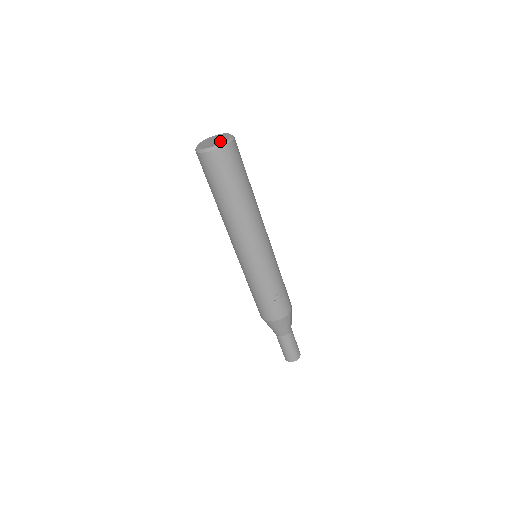
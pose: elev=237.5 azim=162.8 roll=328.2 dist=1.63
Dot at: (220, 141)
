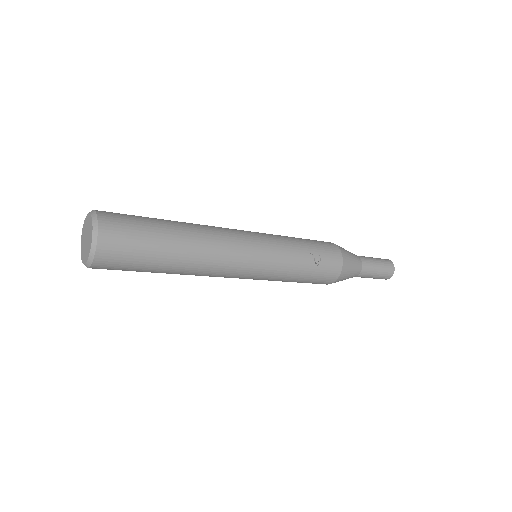
Dot at: (89, 234)
